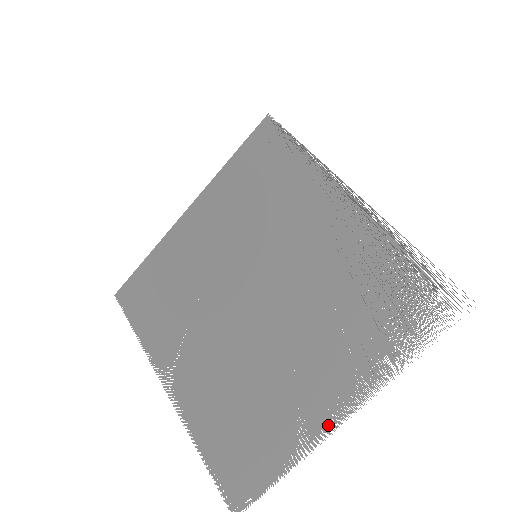
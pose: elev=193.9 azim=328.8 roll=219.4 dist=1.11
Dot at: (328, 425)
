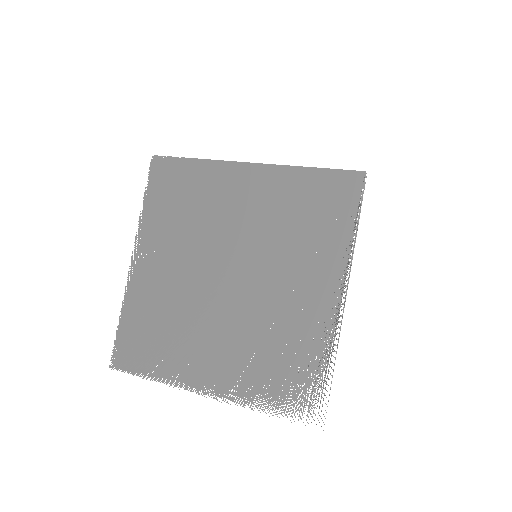
Dot at: (197, 388)
